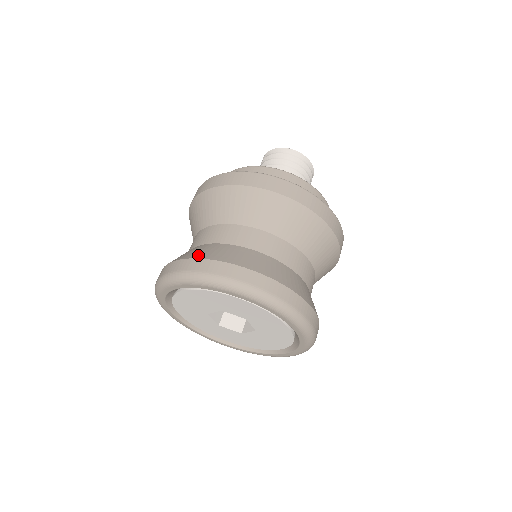
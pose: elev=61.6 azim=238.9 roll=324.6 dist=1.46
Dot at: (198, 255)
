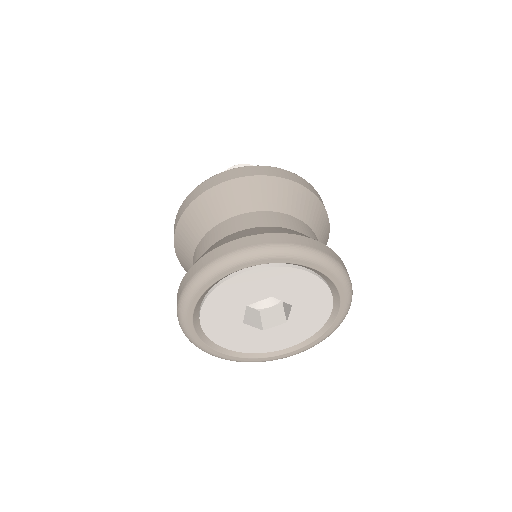
Dot at: occluded
